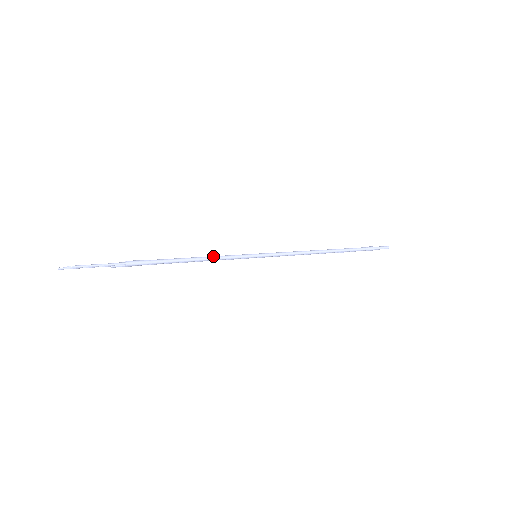
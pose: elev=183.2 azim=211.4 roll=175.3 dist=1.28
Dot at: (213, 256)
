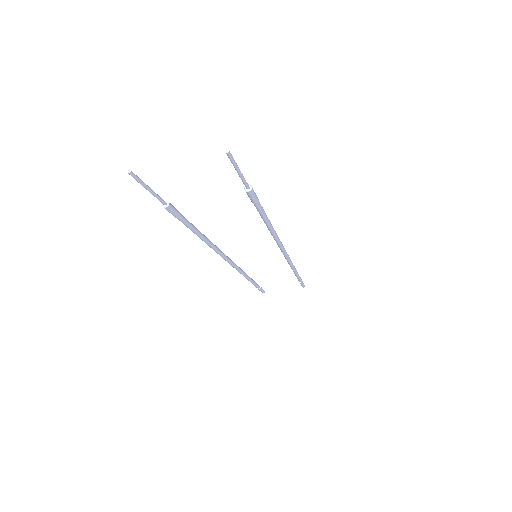
Dot at: occluded
